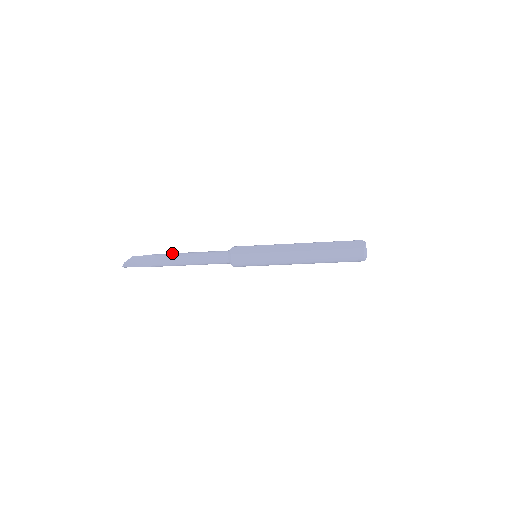
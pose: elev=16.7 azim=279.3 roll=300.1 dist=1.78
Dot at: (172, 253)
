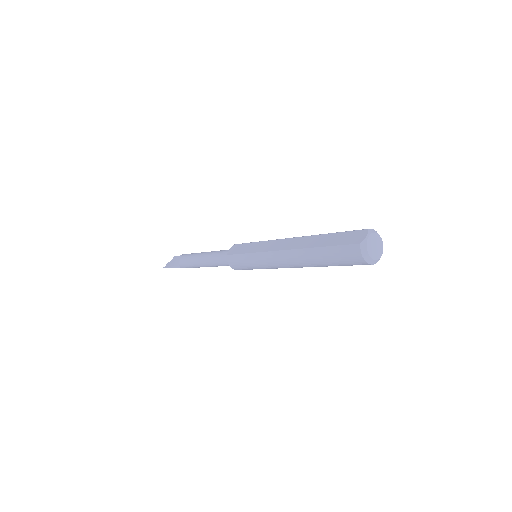
Dot at: (193, 253)
